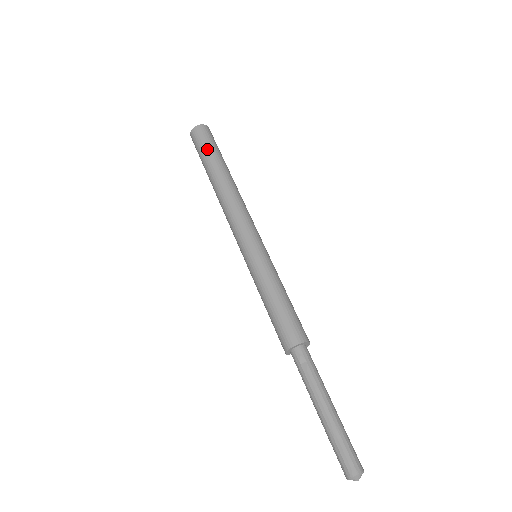
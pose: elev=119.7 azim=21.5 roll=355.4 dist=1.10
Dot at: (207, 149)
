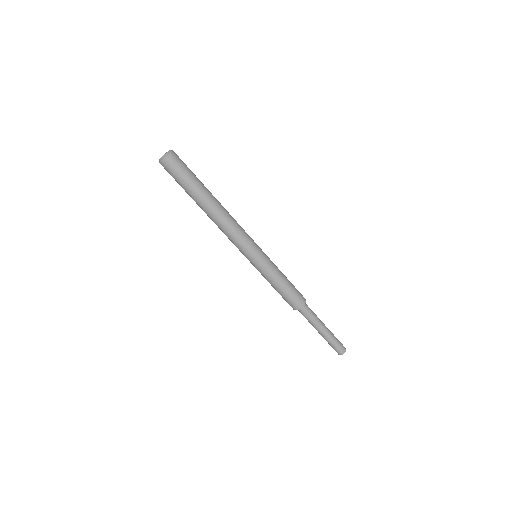
Dot at: (185, 183)
